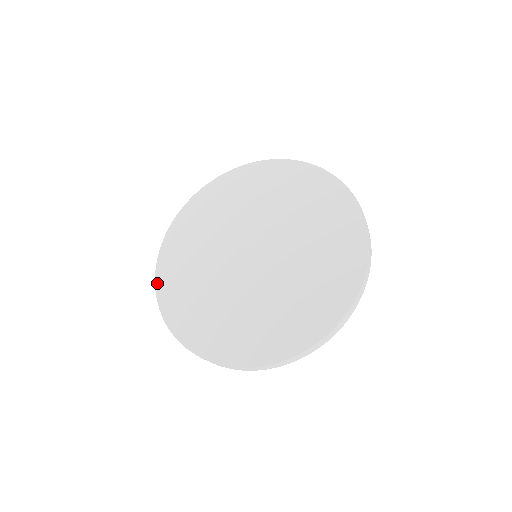
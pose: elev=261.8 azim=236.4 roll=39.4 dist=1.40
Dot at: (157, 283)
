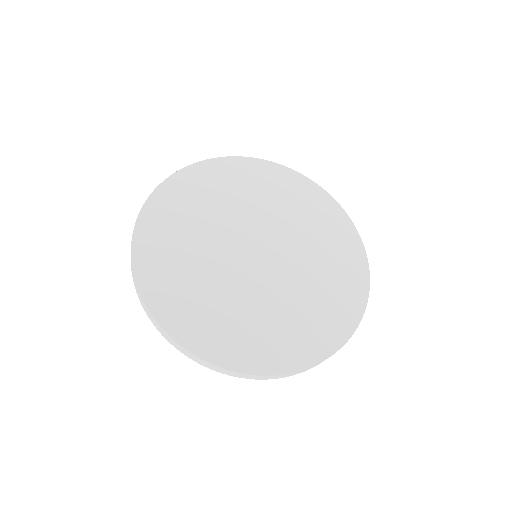
Dot at: (146, 298)
